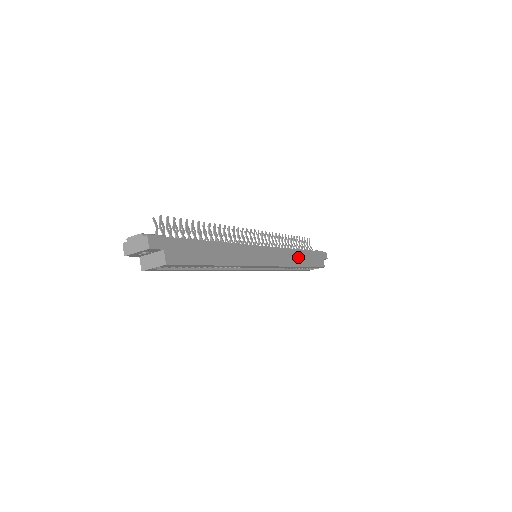
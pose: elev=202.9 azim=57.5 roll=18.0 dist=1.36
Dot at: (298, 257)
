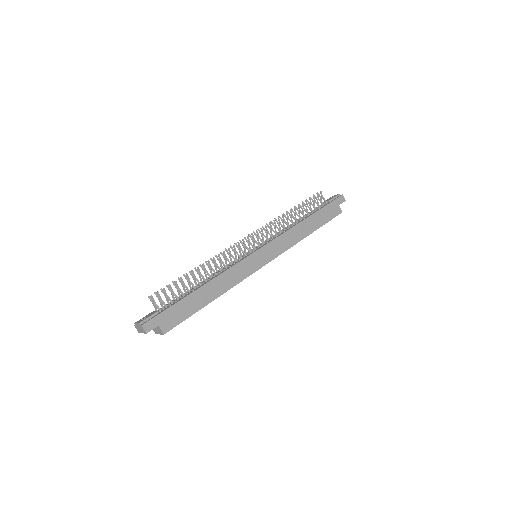
Dot at: (303, 229)
